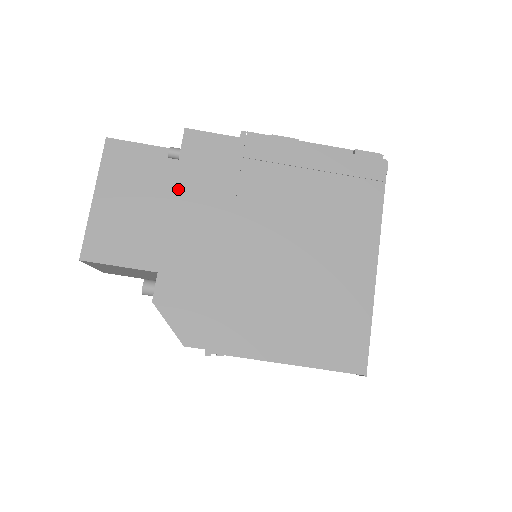
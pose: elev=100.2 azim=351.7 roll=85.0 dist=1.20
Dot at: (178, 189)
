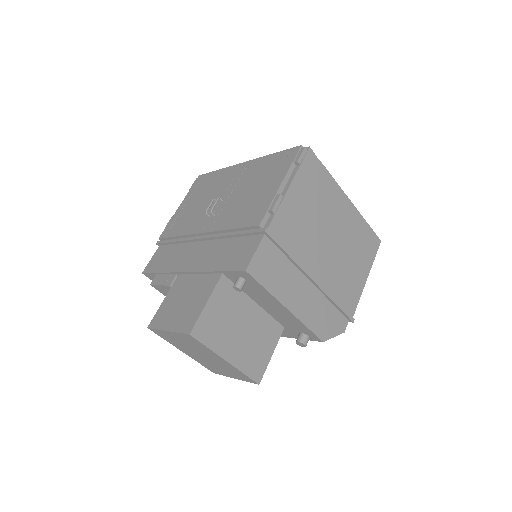
Dot at: (278, 296)
